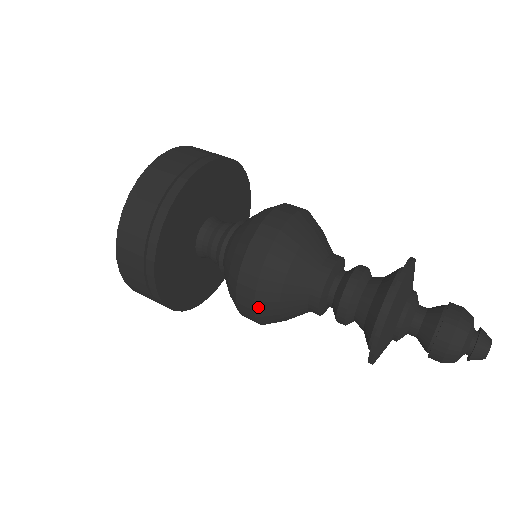
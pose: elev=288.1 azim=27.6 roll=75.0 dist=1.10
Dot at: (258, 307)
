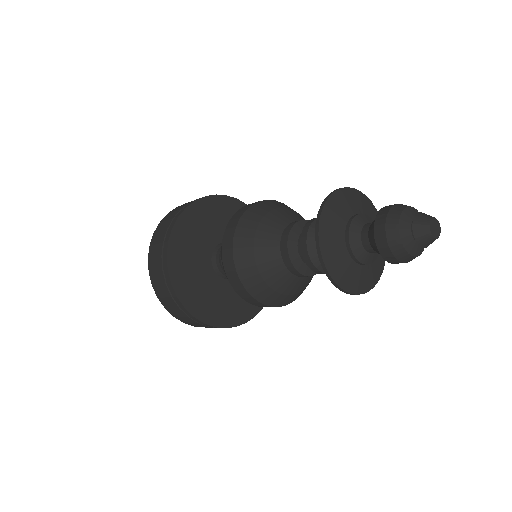
Dot at: (236, 255)
